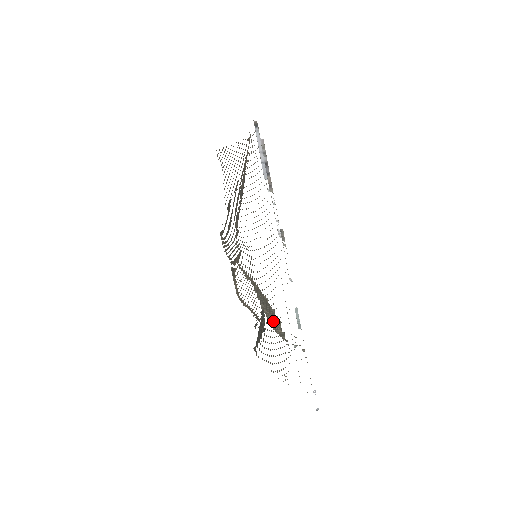
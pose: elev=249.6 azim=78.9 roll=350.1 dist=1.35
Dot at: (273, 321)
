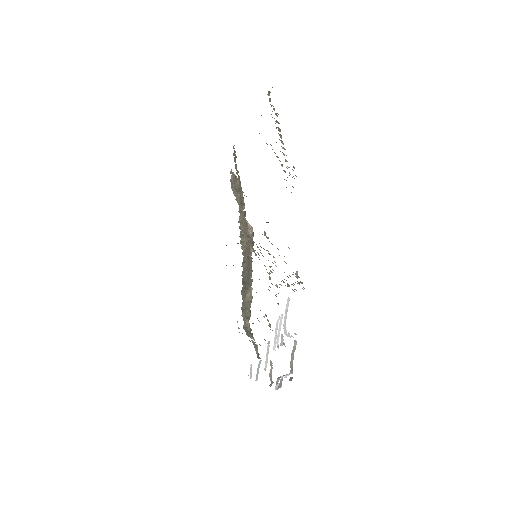
Dot at: (246, 301)
